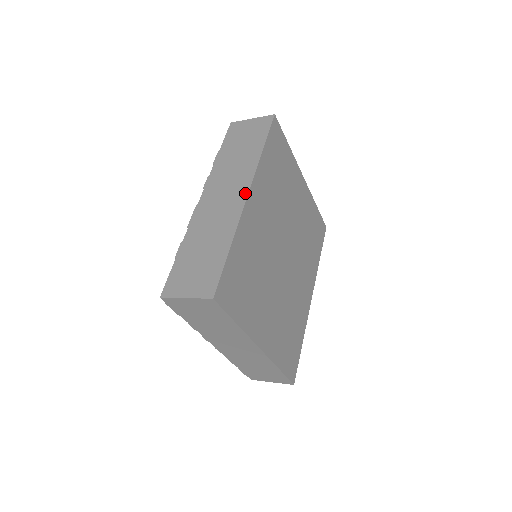
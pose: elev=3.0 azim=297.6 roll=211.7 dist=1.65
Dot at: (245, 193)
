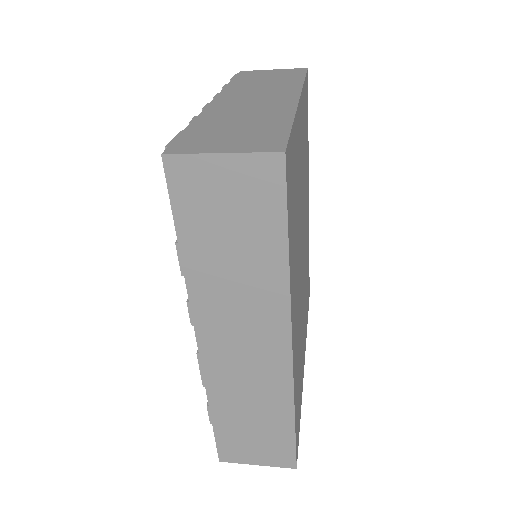
Dot at: (286, 348)
